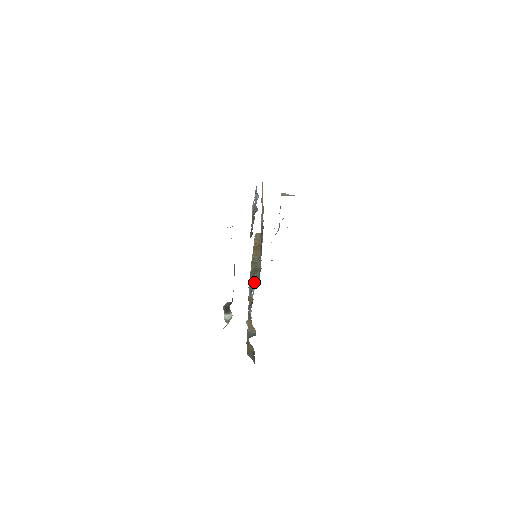
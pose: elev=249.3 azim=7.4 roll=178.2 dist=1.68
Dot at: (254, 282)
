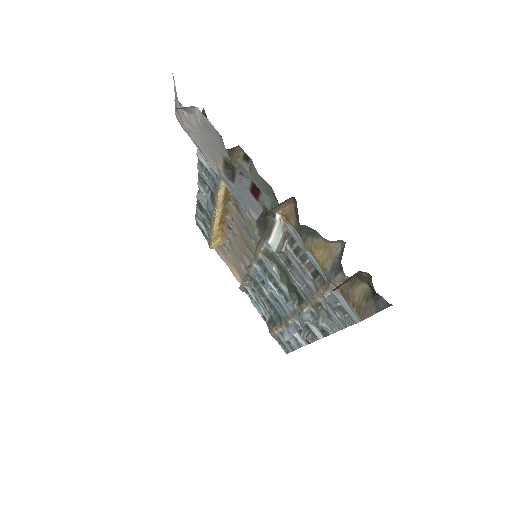
Dot at: occluded
